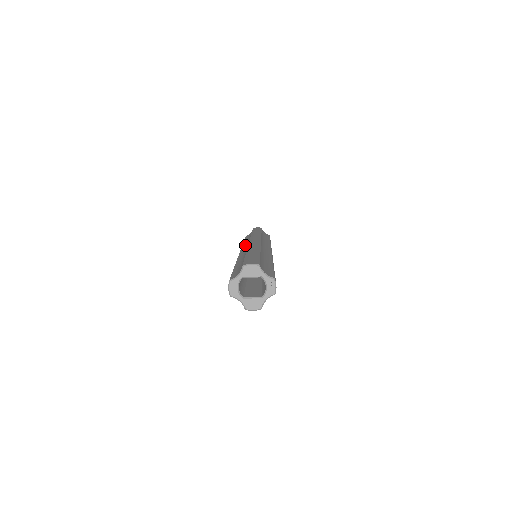
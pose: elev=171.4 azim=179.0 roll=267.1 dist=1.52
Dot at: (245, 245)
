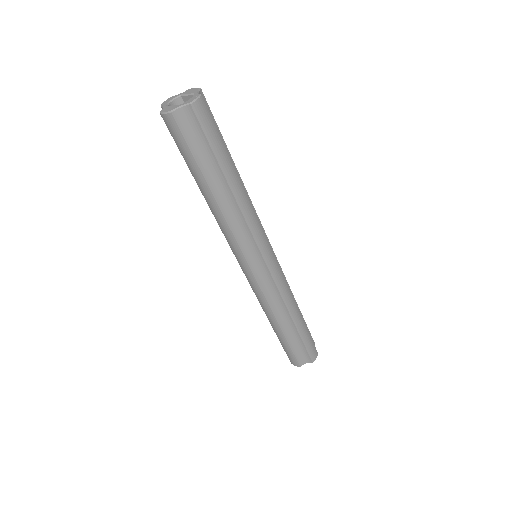
Dot at: occluded
